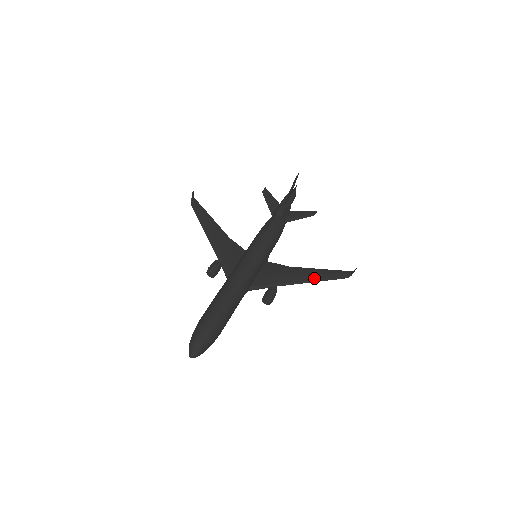
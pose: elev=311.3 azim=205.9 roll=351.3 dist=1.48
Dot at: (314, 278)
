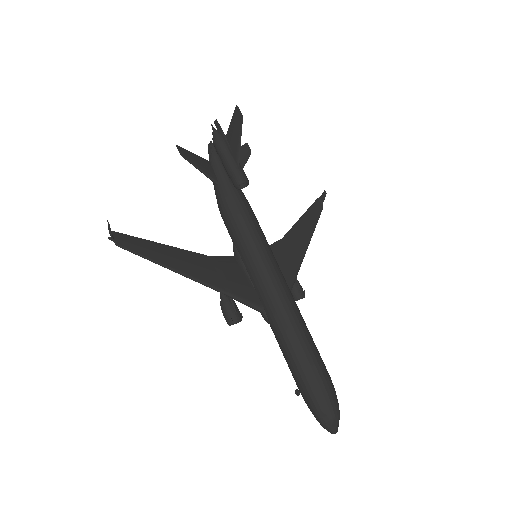
Dot at: (309, 234)
